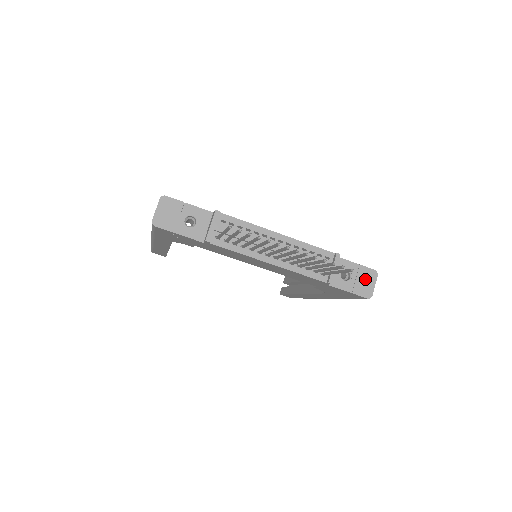
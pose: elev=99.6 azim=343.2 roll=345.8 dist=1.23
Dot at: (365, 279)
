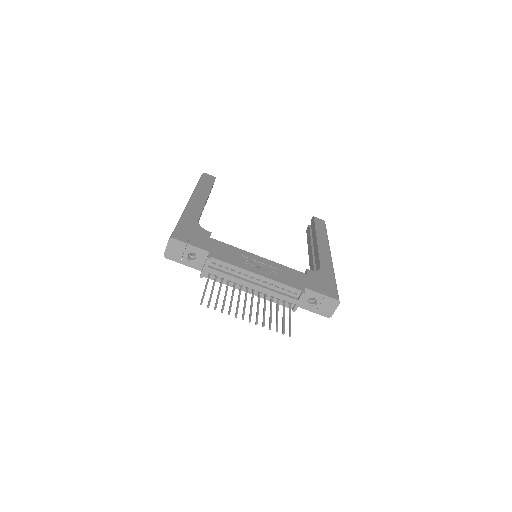
Dot at: (328, 305)
